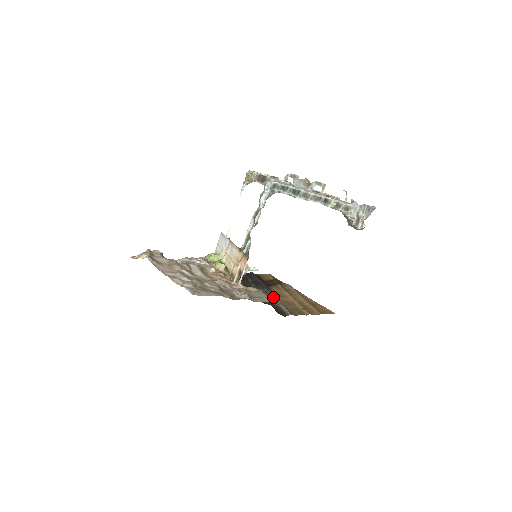
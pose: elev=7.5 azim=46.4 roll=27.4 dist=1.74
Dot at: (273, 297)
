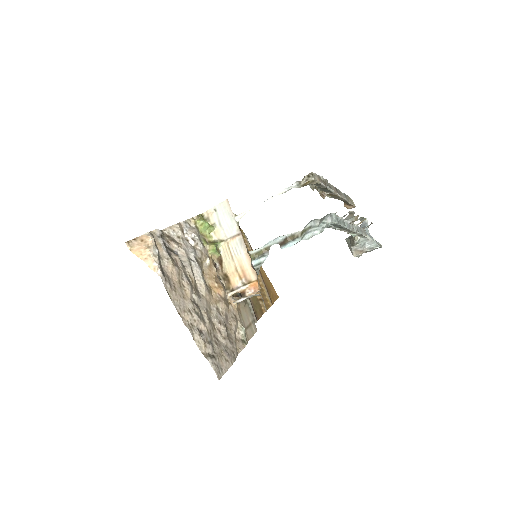
Dot at: occluded
